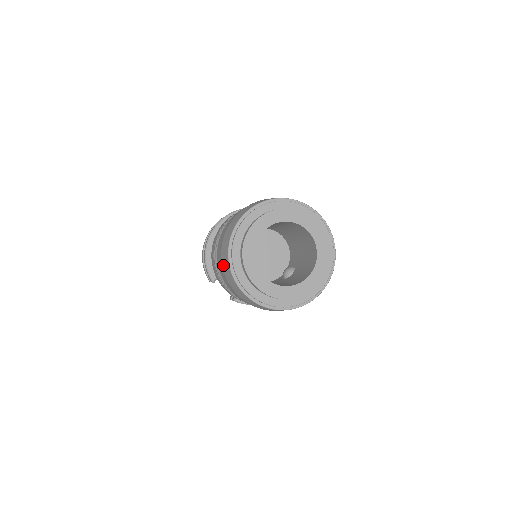
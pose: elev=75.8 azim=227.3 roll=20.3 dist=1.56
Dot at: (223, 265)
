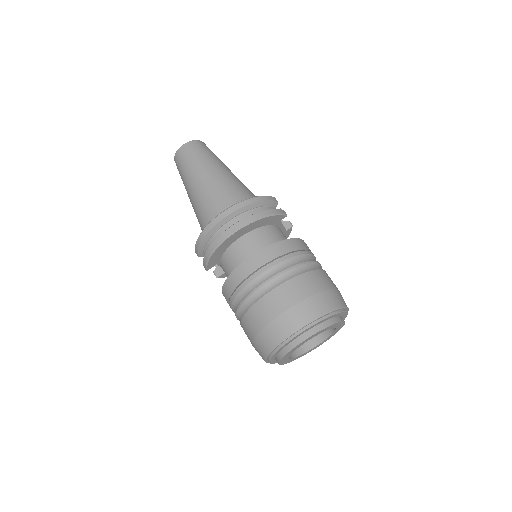
Dot at: (257, 341)
